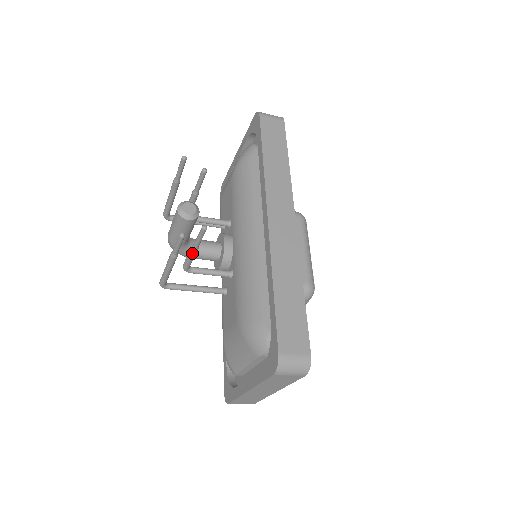
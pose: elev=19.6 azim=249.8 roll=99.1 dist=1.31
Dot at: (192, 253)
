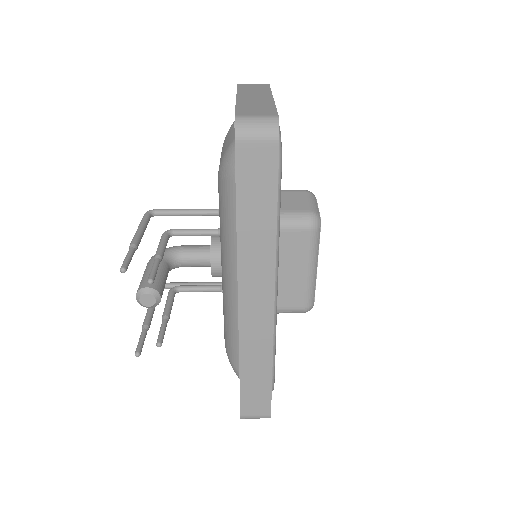
Dot at: occluded
